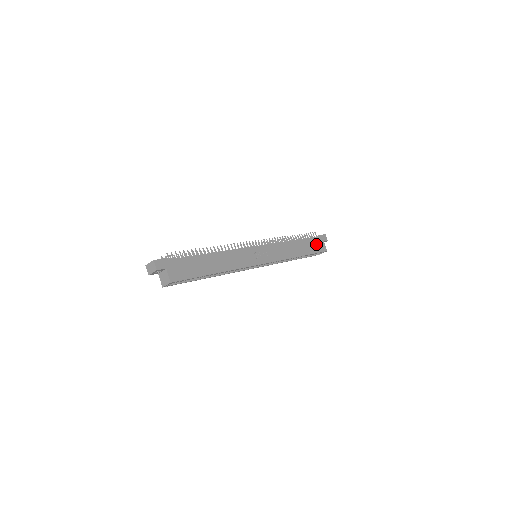
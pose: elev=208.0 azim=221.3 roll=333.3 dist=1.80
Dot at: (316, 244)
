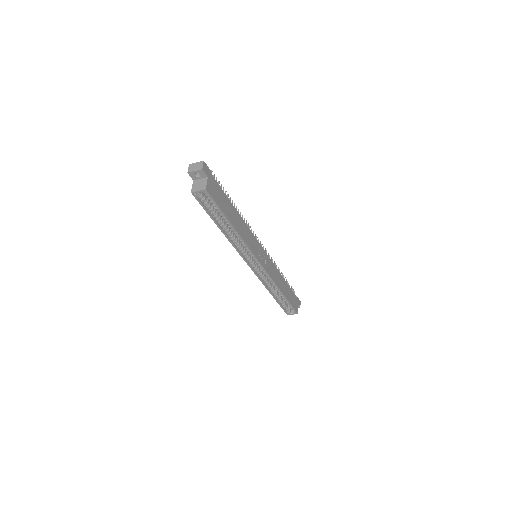
Dot at: (293, 299)
